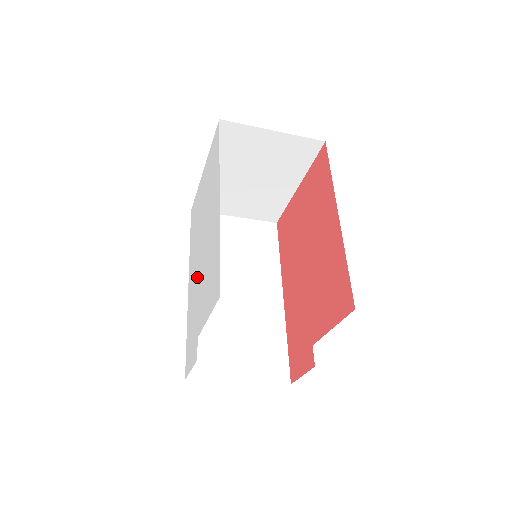
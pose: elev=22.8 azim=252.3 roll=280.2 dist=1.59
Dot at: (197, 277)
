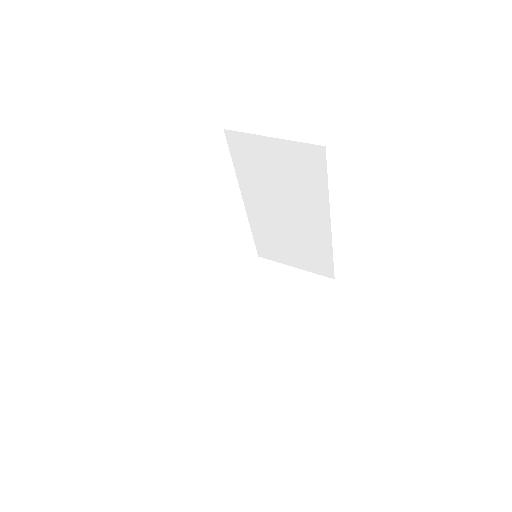
Dot at: occluded
